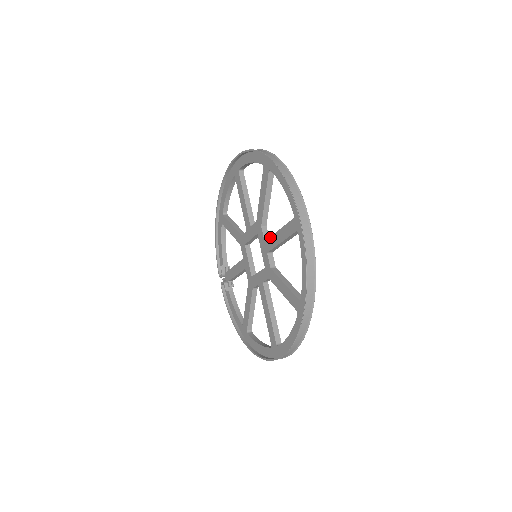
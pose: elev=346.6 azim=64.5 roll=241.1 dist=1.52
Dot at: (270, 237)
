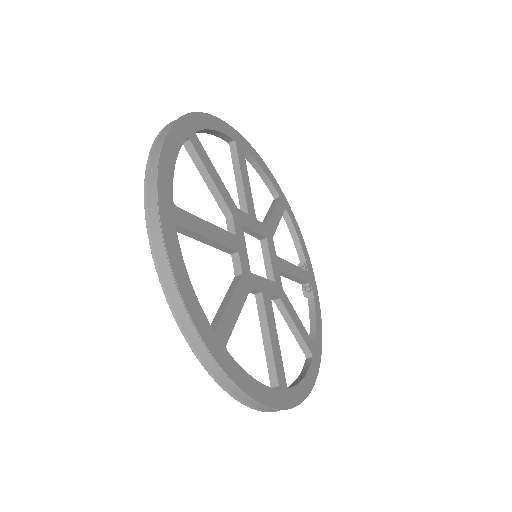
Dot at: occluded
